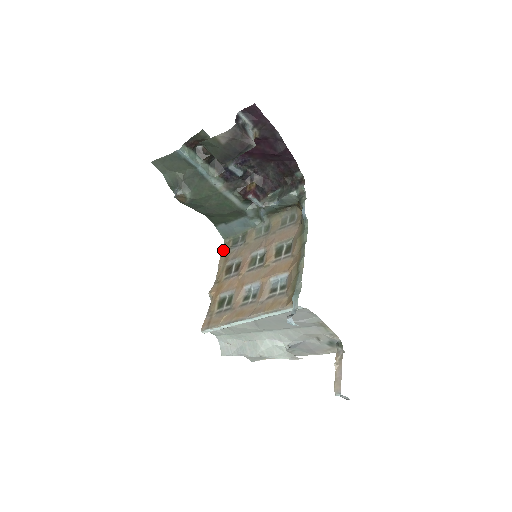
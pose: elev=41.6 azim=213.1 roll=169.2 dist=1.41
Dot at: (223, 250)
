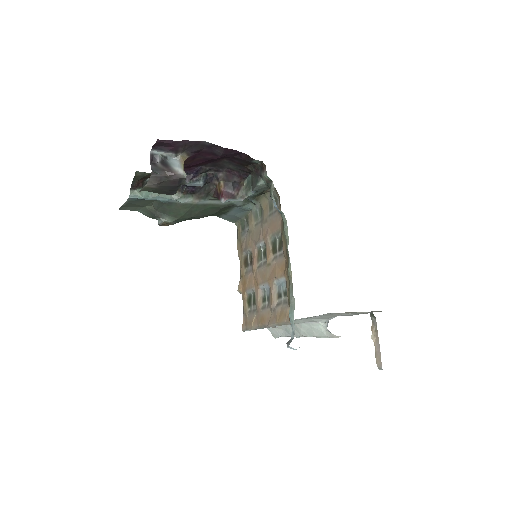
Dot at: (237, 236)
